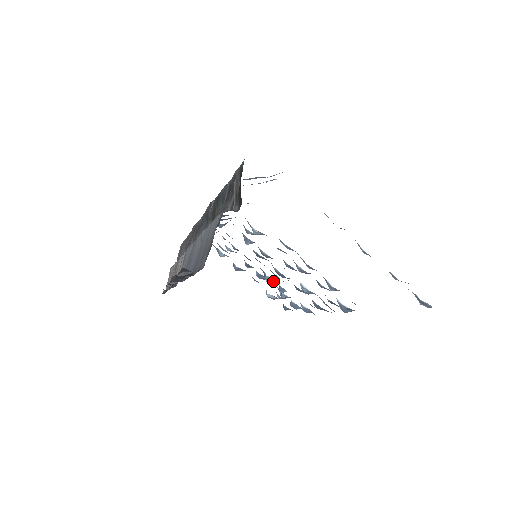
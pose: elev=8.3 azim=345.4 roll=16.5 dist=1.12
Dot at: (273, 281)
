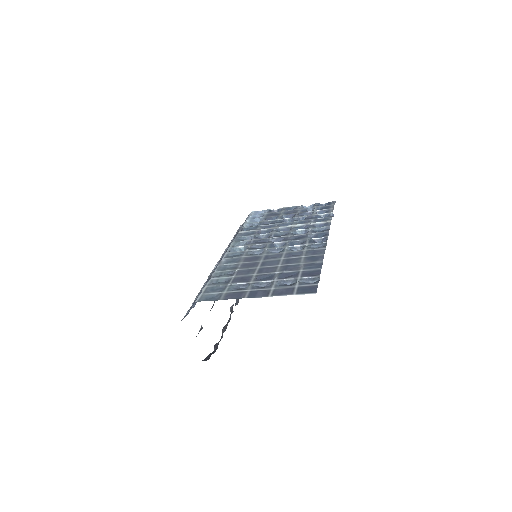
Dot at: (293, 220)
